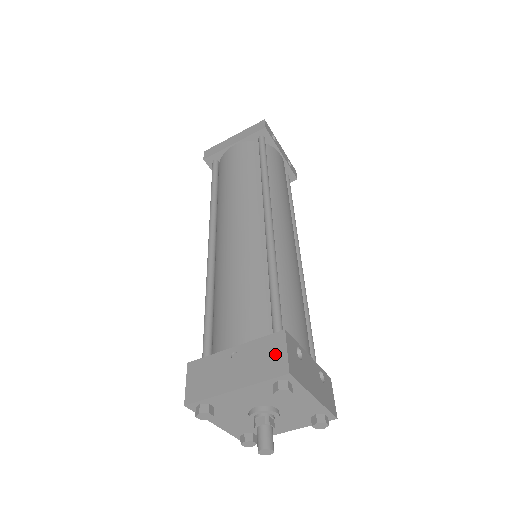
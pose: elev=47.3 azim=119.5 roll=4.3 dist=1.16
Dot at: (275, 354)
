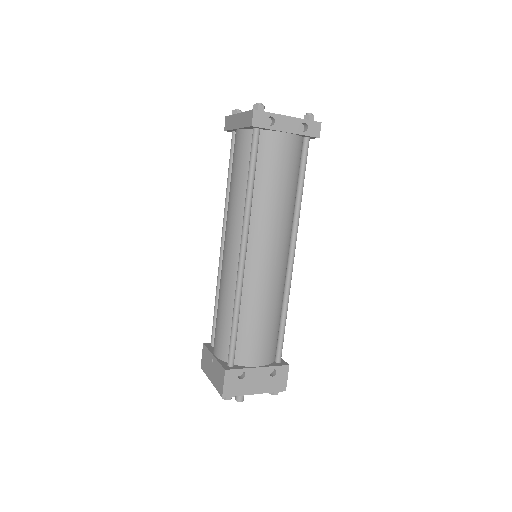
Dot at: (221, 380)
